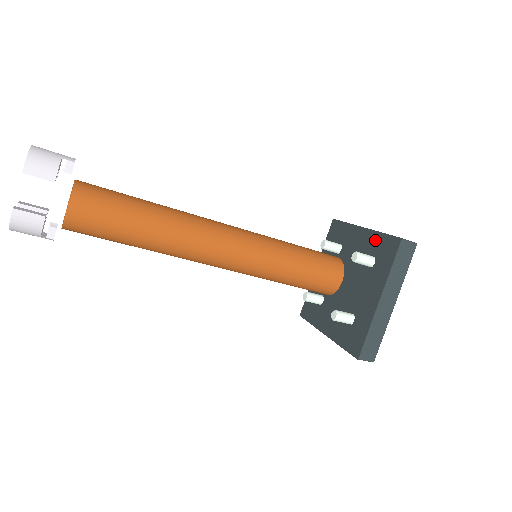
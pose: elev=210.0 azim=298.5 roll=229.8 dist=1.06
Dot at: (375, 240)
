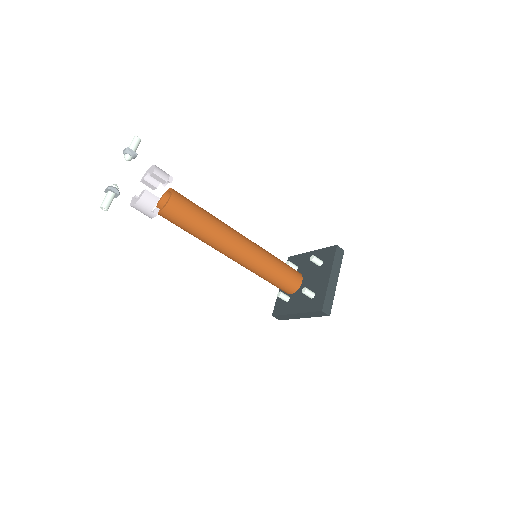
Dot at: (321, 253)
